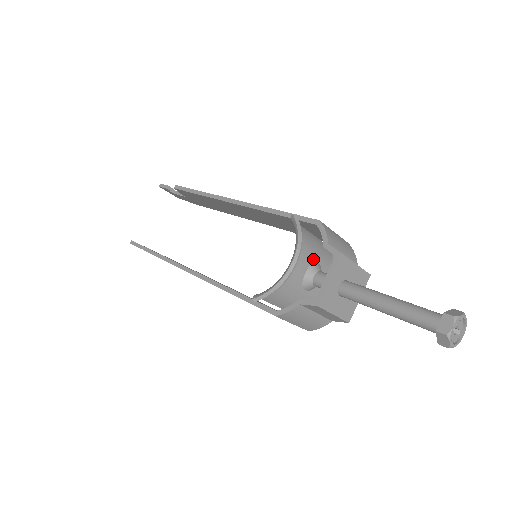
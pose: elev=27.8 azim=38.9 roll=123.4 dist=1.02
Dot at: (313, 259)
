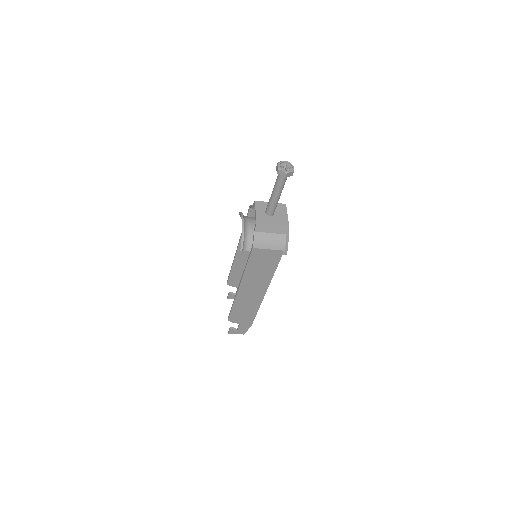
Dot at: occluded
